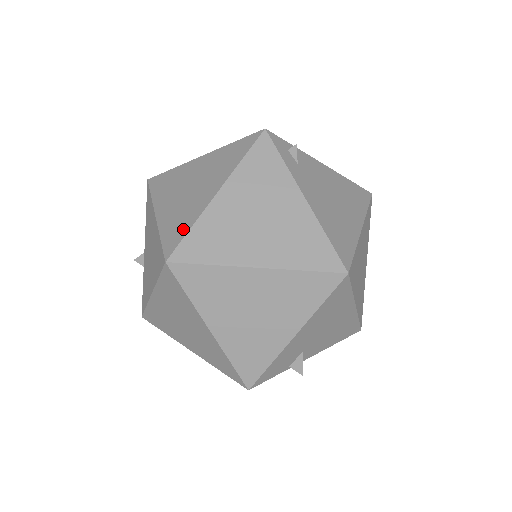
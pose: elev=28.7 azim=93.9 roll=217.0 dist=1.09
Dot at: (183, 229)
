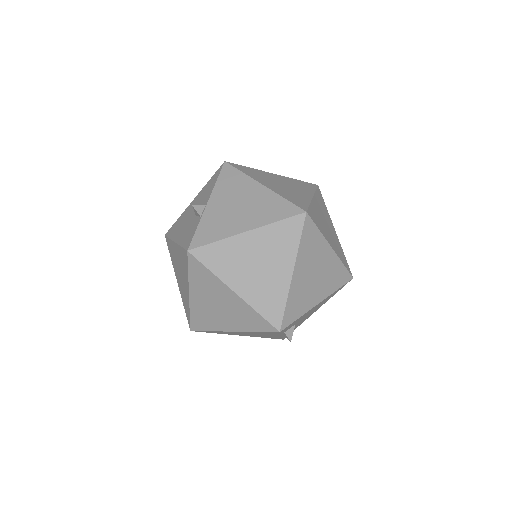
Dot at: (304, 202)
